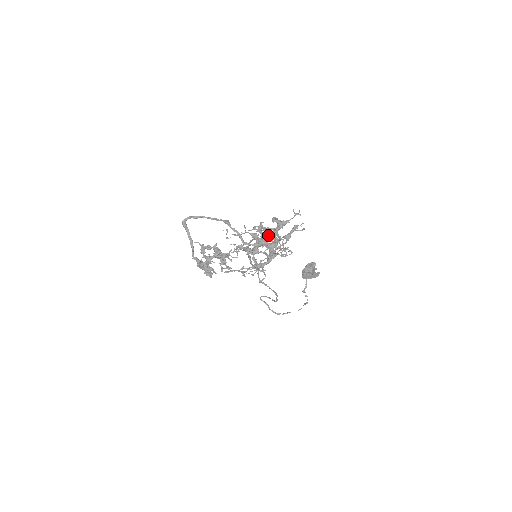
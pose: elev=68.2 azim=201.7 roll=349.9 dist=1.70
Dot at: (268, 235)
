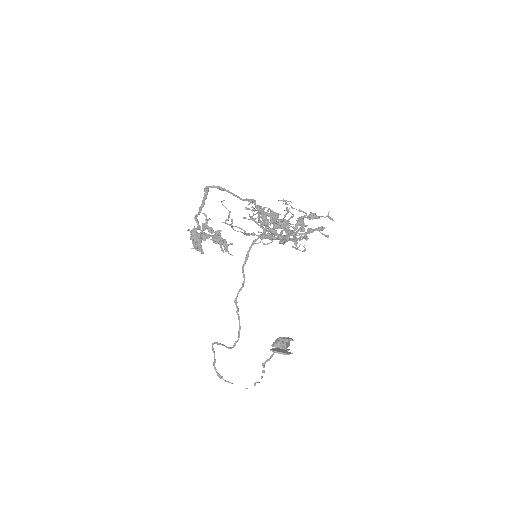
Dot at: (293, 215)
